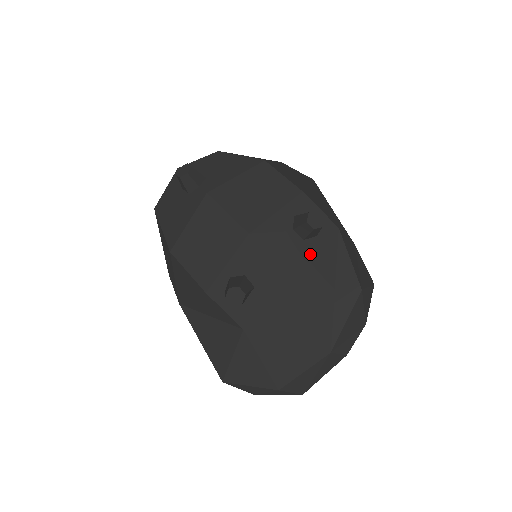
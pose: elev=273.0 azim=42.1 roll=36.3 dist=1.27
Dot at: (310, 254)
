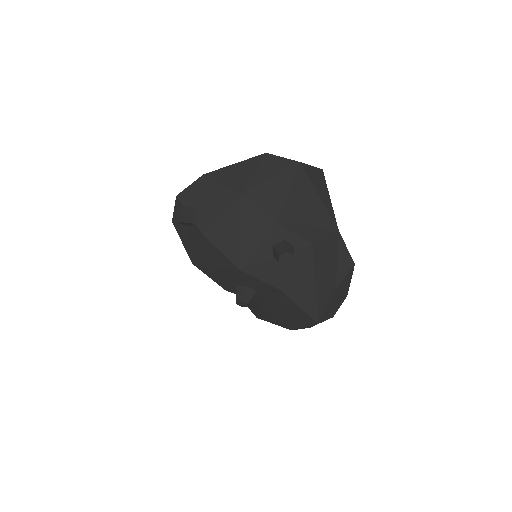
Dot at: (291, 270)
